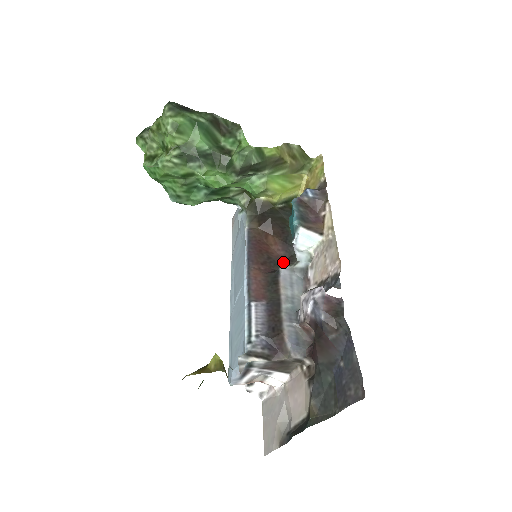
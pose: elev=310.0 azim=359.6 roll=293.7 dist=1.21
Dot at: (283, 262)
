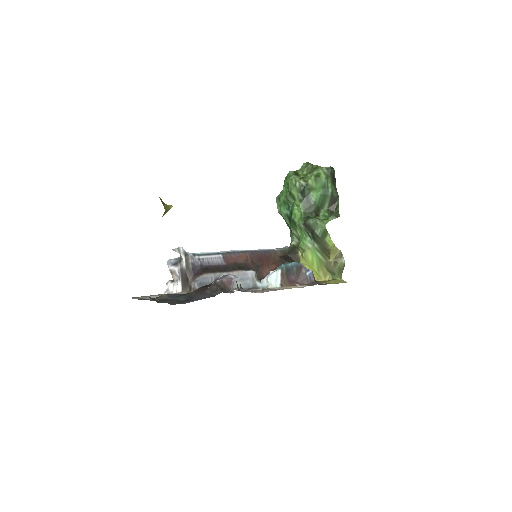
Dot at: occluded
